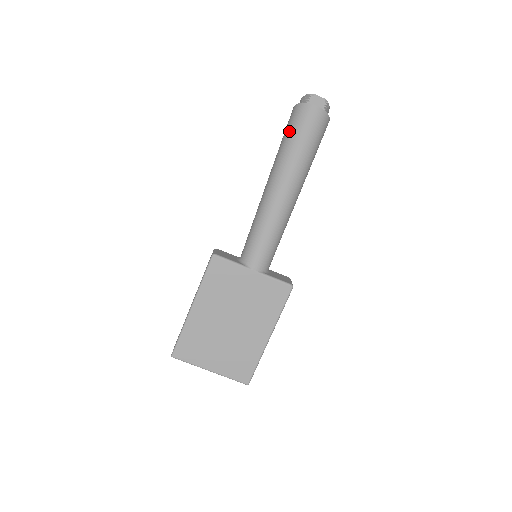
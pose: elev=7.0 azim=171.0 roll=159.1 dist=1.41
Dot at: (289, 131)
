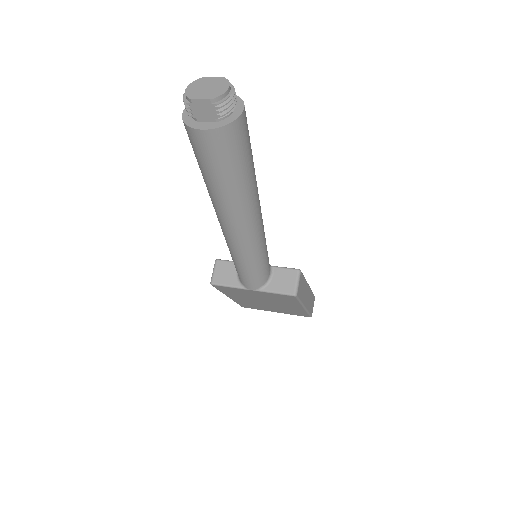
Dot at: occluded
